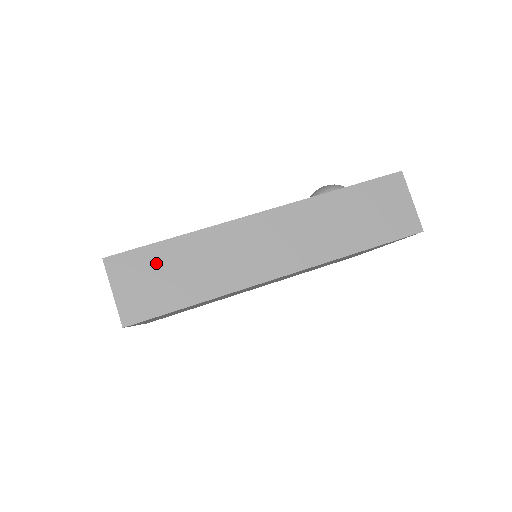
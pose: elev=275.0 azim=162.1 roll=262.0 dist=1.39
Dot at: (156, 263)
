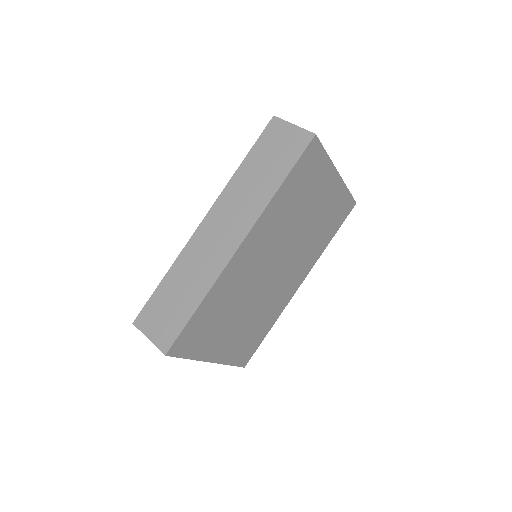
Dot at: (162, 301)
